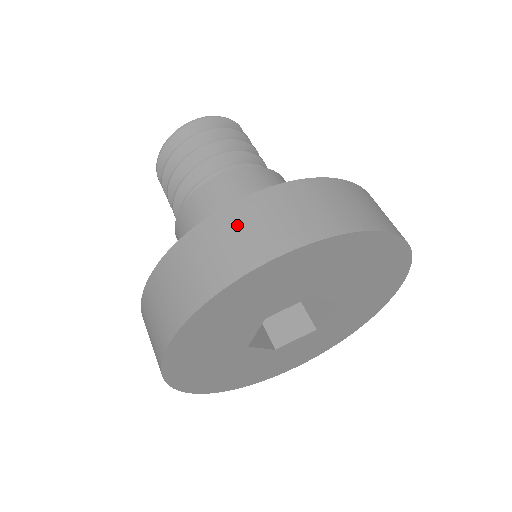
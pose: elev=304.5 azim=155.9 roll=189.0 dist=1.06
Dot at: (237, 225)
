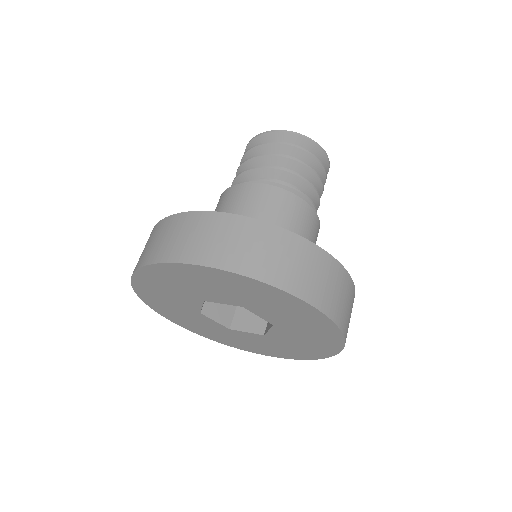
Dot at: (315, 265)
